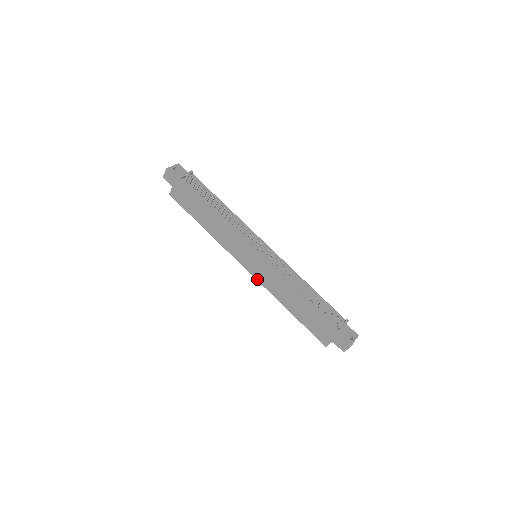
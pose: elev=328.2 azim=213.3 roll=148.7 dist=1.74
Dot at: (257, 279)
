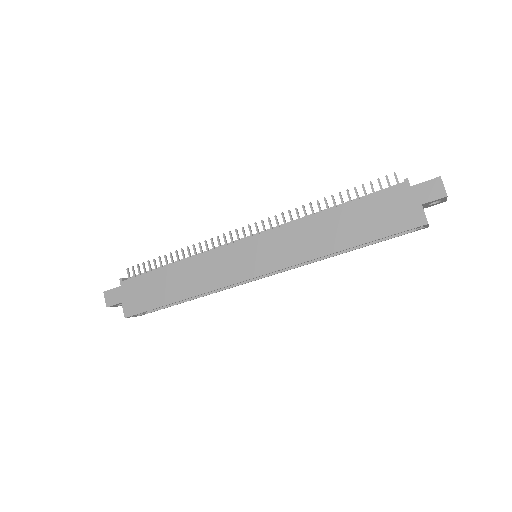
Dot at: (279, 268)
